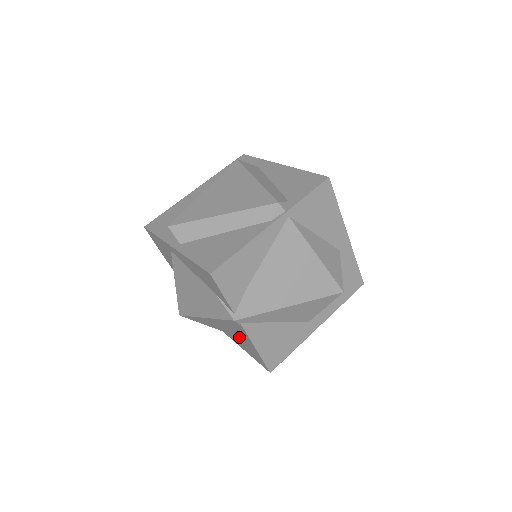
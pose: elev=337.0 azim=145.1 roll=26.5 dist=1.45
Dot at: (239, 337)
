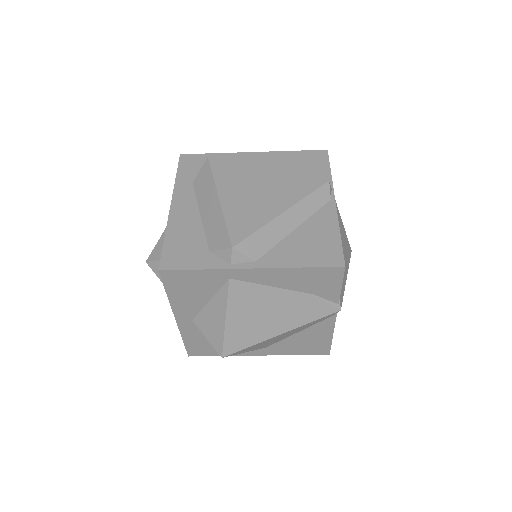
Dot at: (296, 339)
